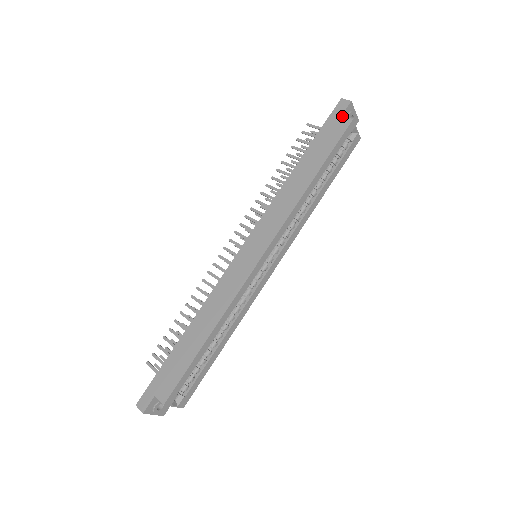
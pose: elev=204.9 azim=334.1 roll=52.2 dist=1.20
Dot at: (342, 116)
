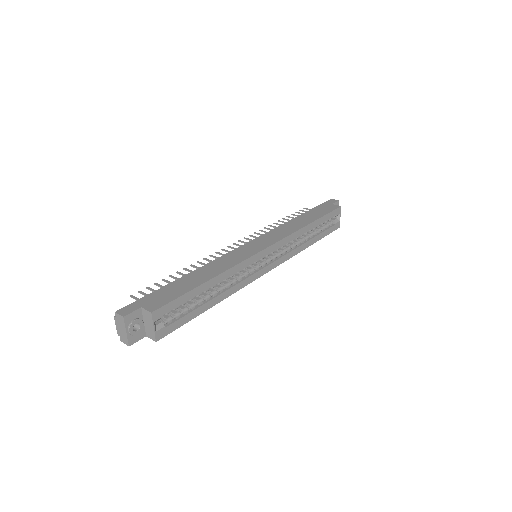
Dot at: (333, 204)
